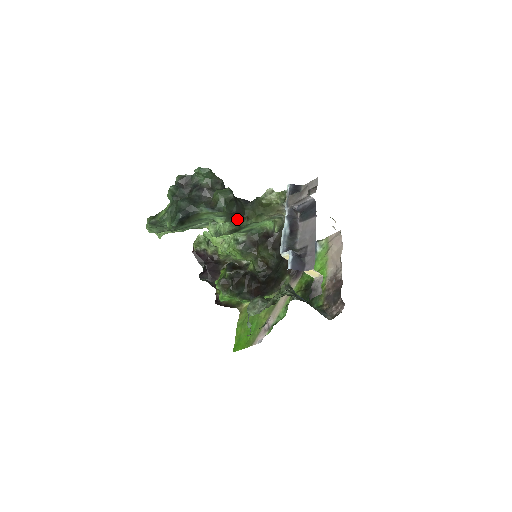
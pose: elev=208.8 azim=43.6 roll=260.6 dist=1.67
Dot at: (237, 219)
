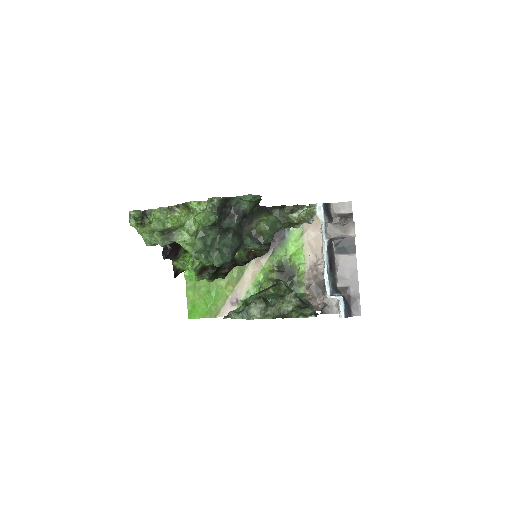
Dot at: occluded
